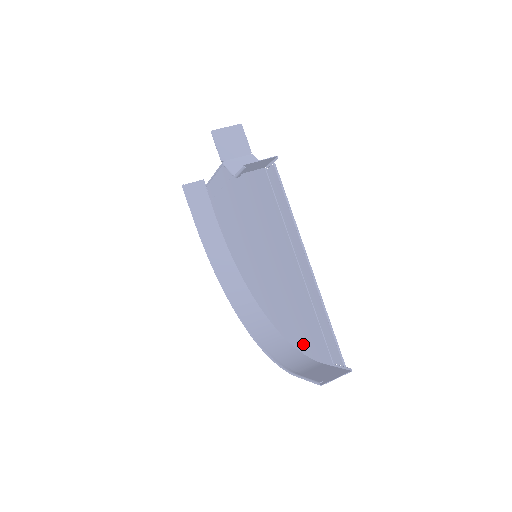
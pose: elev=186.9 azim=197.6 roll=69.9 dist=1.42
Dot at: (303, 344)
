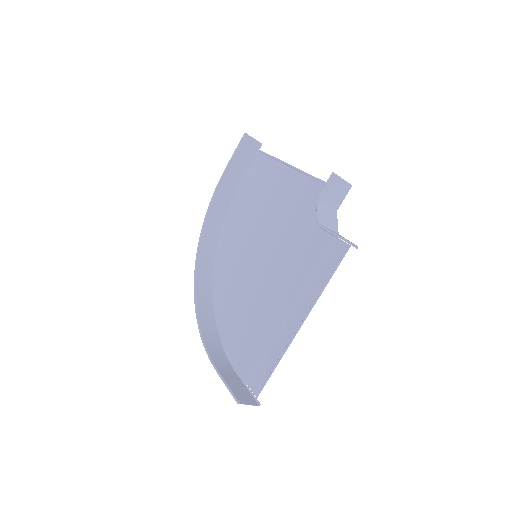
Dot at: (231, 344)
